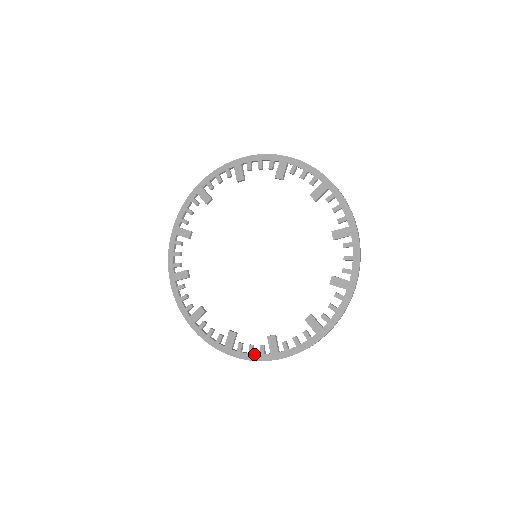
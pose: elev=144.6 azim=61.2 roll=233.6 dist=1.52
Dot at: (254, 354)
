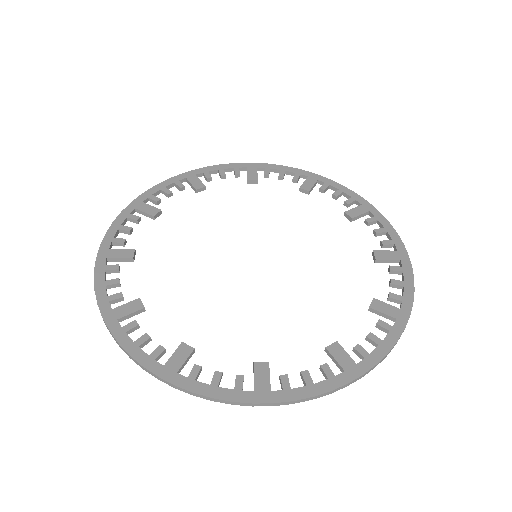
Dot at: occluded
